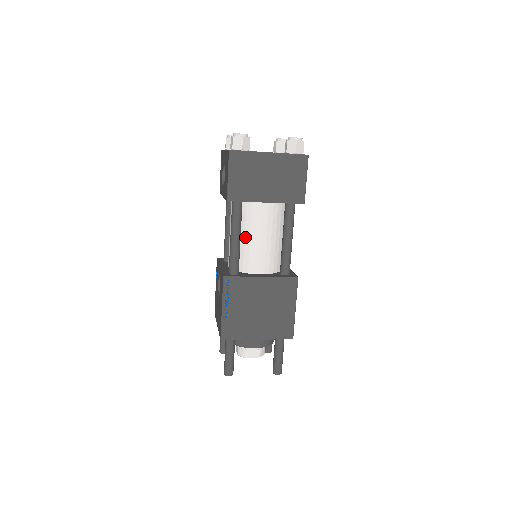
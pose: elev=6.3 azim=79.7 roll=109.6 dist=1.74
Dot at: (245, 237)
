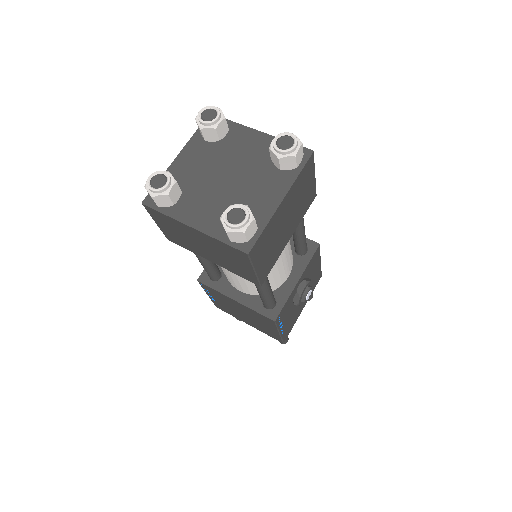
Dot at: occluded
